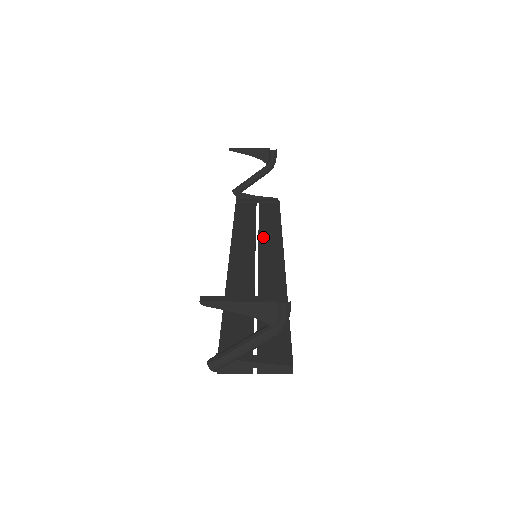
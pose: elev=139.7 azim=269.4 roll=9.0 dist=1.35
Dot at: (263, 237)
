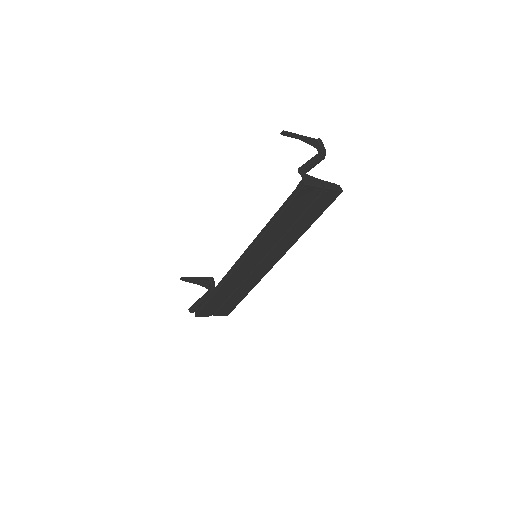
Dot at: occluded
